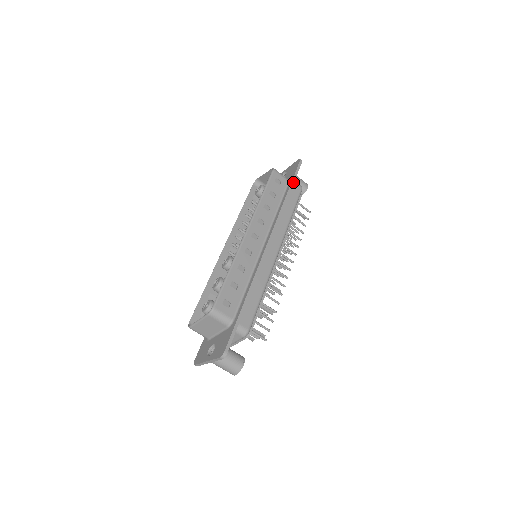
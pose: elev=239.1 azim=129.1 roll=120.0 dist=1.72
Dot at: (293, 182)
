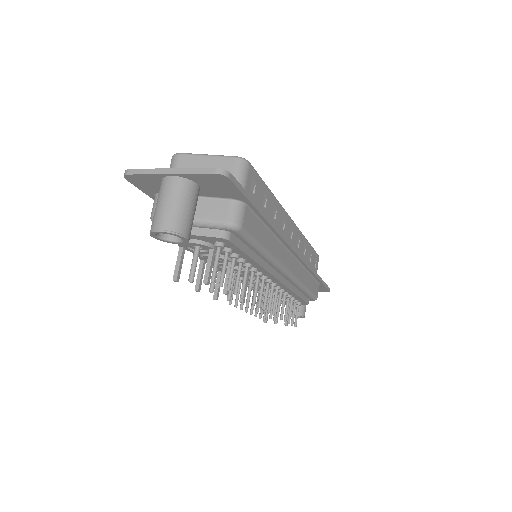
Dot at: (322, 282)
